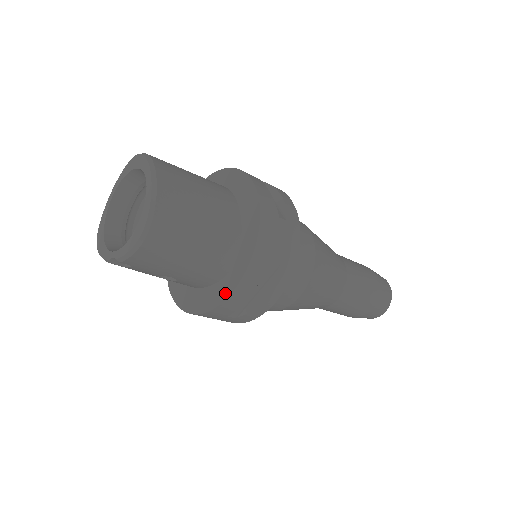
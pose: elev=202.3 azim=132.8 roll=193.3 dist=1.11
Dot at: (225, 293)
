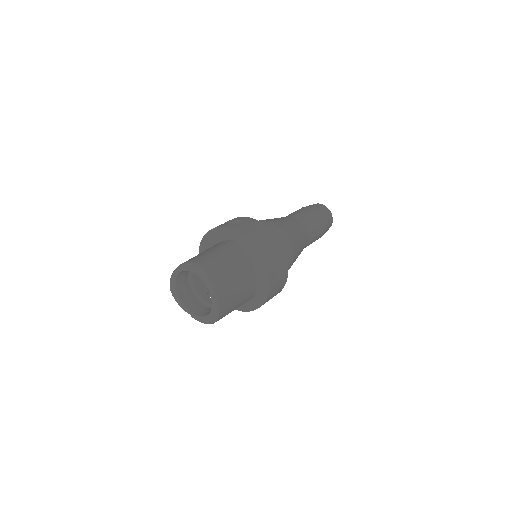
Dot at: (245, 309)
